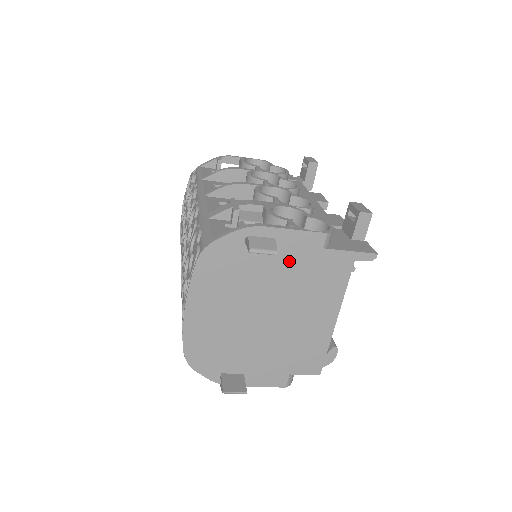
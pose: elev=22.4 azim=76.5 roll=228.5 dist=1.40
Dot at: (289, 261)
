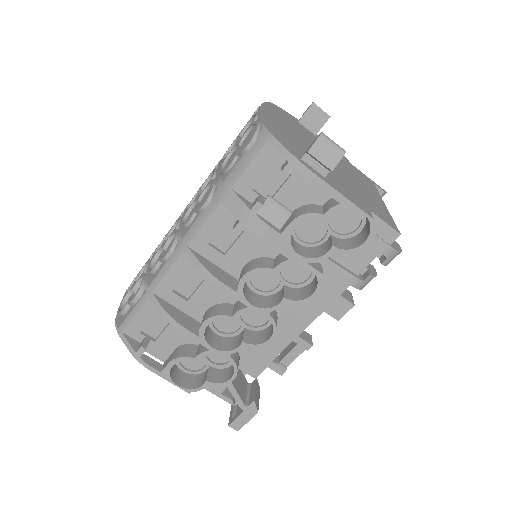
Dot at: occluded
